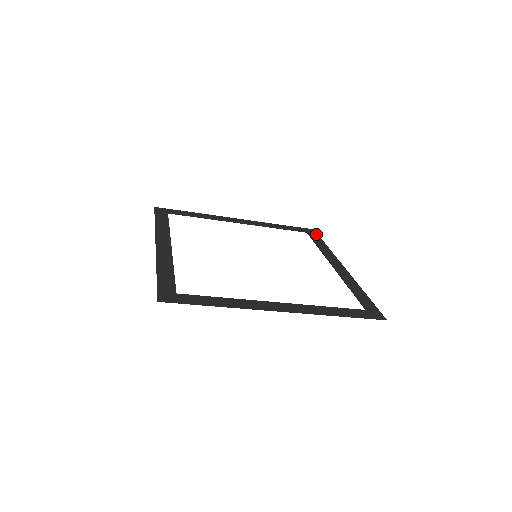
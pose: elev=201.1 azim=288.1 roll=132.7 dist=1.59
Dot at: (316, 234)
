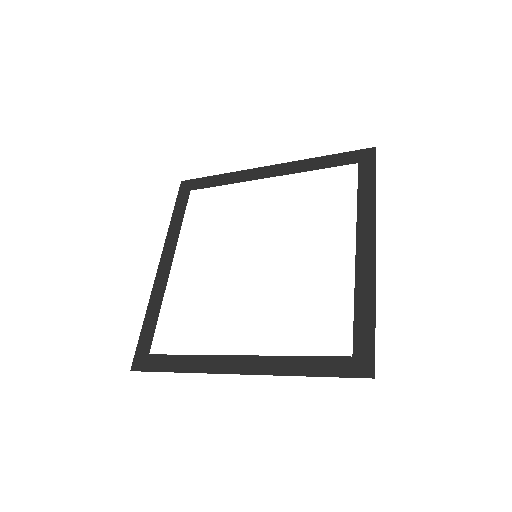
Dot at: (373, 161)
